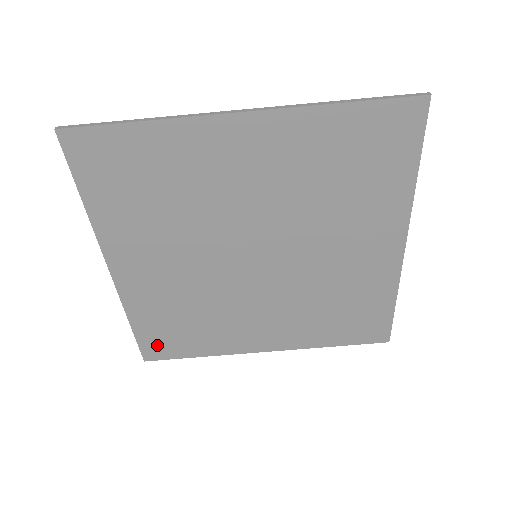
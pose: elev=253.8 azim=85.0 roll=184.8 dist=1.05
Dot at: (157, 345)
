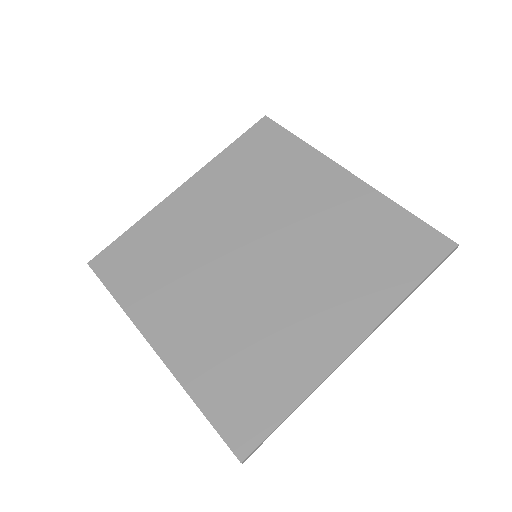
Dot at: (114, 259)
